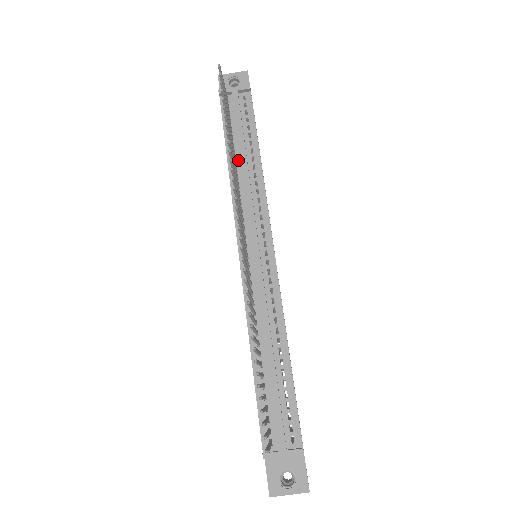
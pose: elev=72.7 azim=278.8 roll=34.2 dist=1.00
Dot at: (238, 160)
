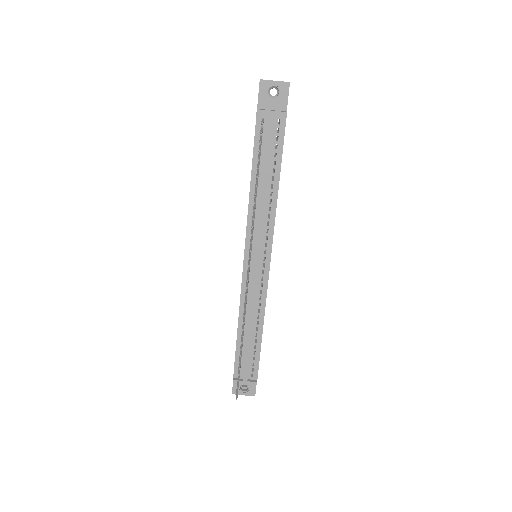
Dot at: (260, 184)
